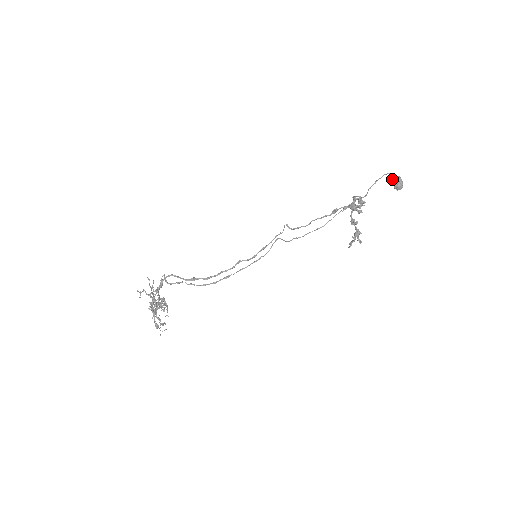
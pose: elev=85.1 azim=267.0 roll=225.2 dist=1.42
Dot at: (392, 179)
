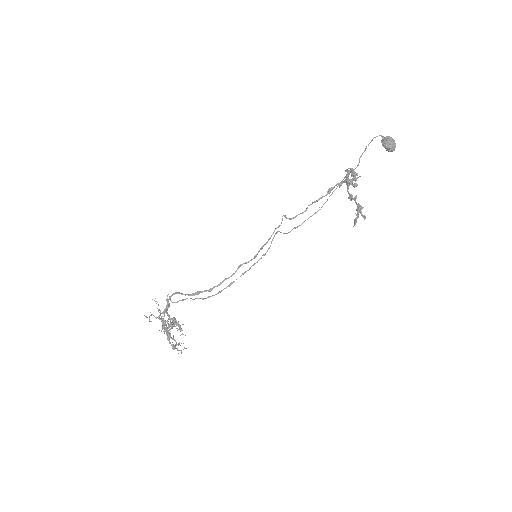
Dot at: (382, 141)
